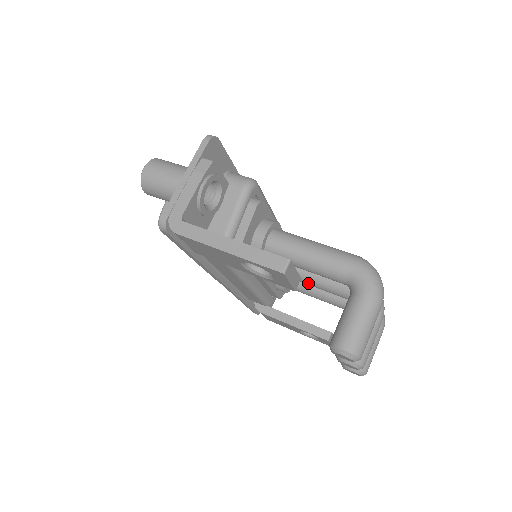
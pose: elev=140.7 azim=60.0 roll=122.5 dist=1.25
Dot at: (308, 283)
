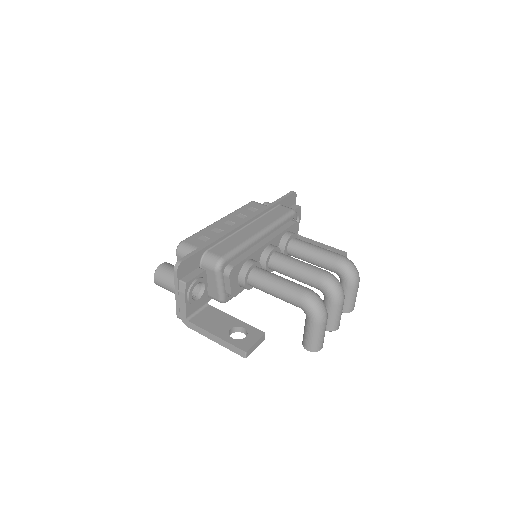
Dot at: occluded
